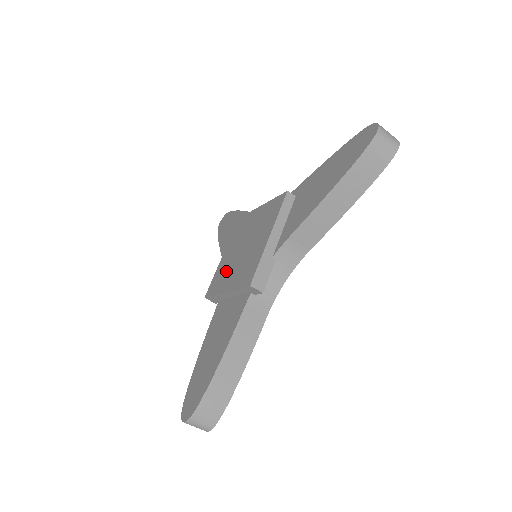
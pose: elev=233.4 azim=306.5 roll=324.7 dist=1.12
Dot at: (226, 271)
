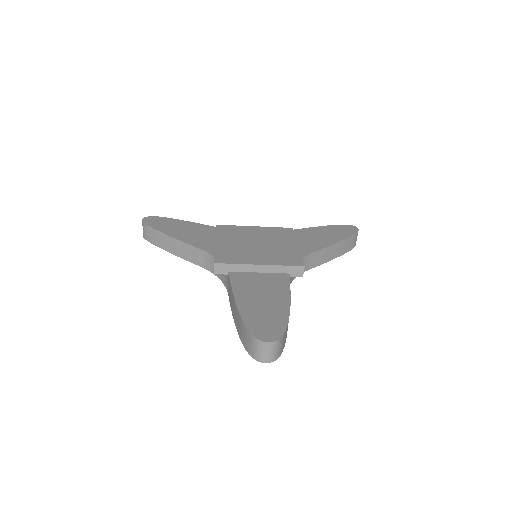
Dot at: (242, 252)
